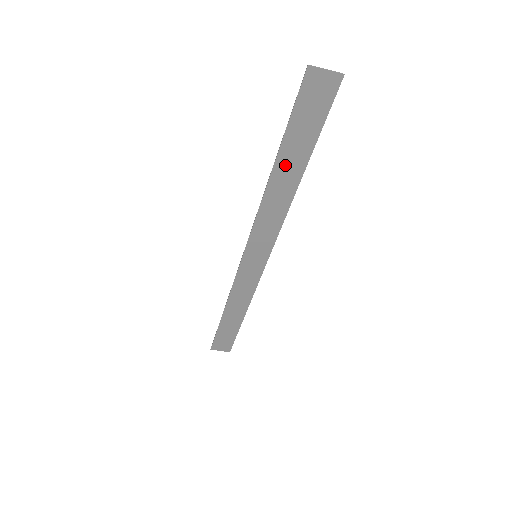
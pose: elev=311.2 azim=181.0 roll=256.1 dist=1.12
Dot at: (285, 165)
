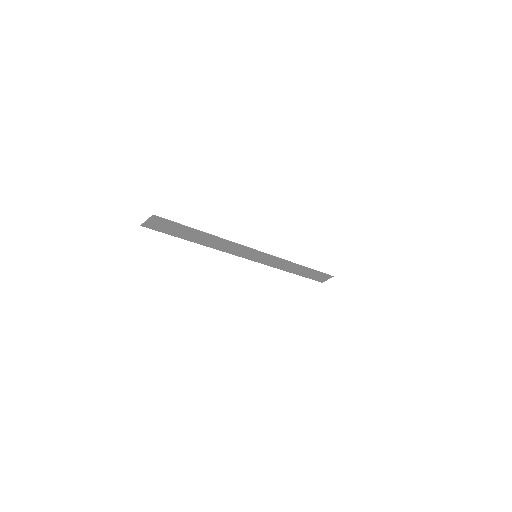
Dot at: (197, 239)
